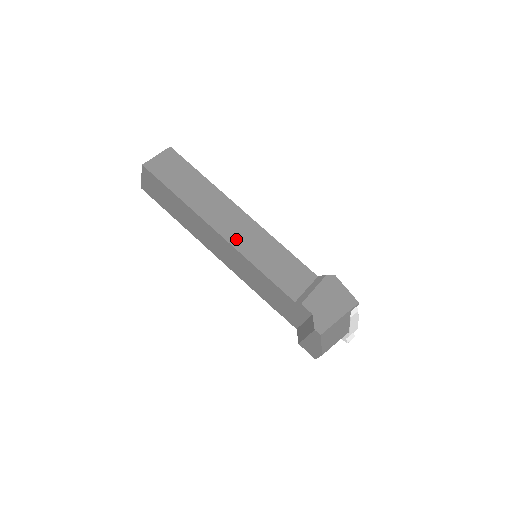
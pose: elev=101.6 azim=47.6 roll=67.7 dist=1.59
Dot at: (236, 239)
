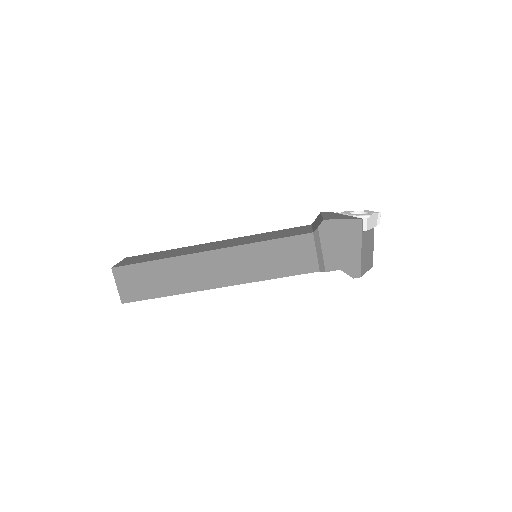
Dot at: (234, 277)
